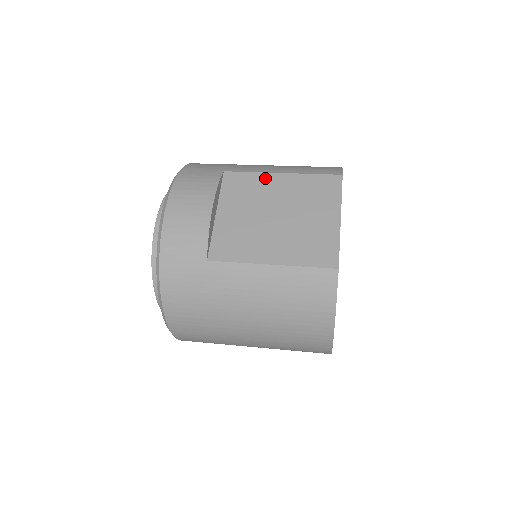
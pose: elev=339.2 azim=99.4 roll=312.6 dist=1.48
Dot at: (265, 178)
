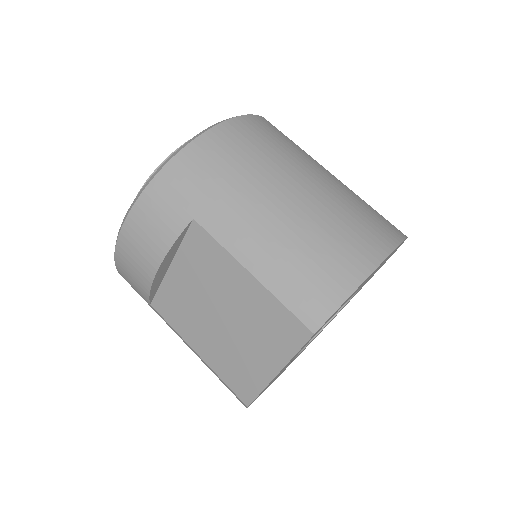
Dot at: (230, 265)
